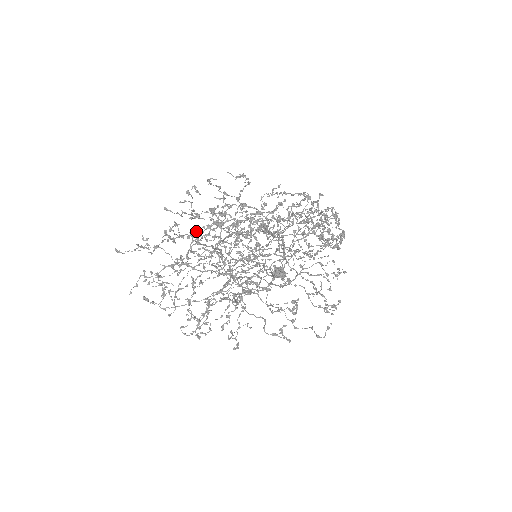
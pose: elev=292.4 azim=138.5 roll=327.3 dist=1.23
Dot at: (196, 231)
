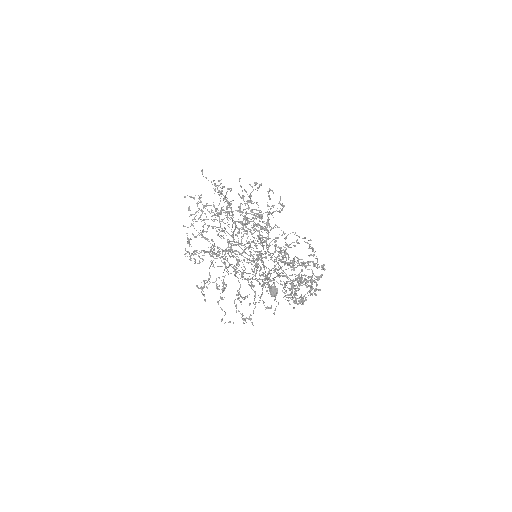
Dot at: (231, 201)
